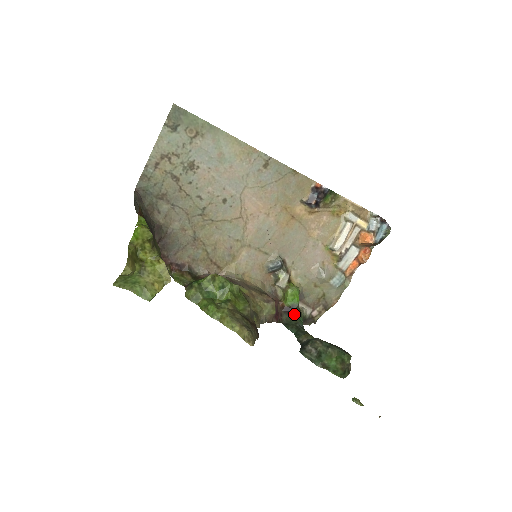
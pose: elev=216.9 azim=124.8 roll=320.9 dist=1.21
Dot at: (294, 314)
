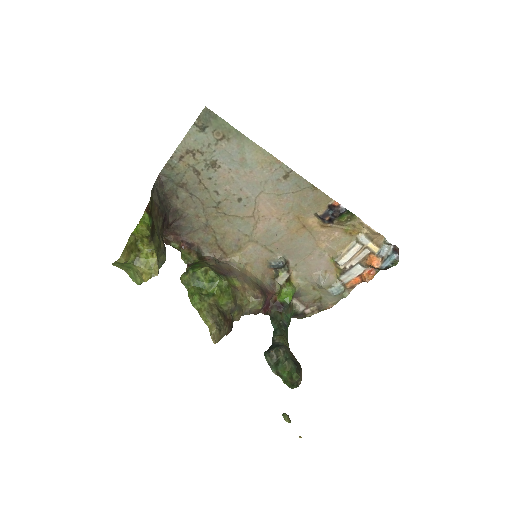
Dot at: (283, 310)
